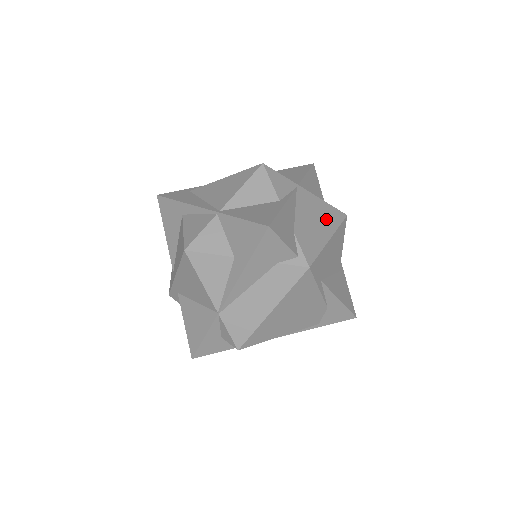
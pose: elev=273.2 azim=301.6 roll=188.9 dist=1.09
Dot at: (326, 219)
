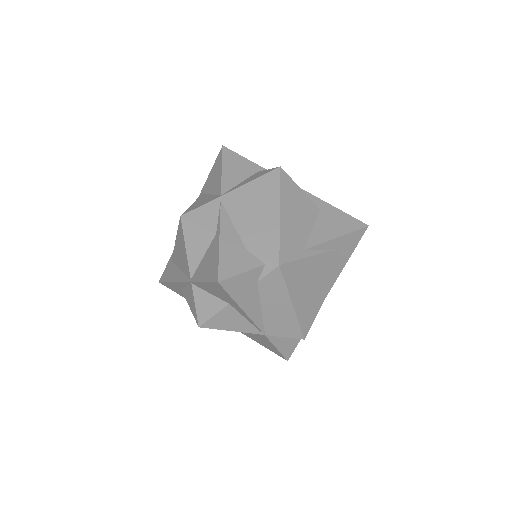
Dot at: (264, 197)
